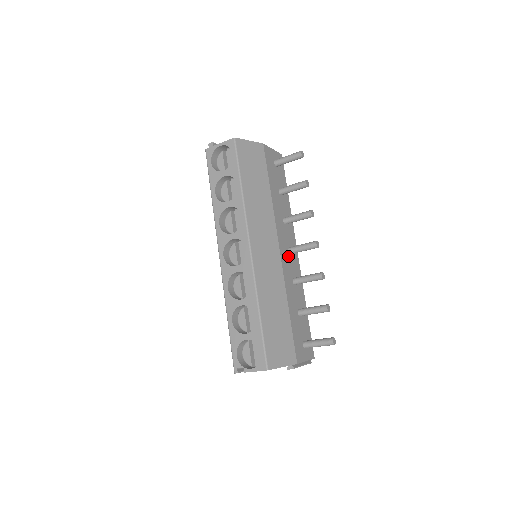
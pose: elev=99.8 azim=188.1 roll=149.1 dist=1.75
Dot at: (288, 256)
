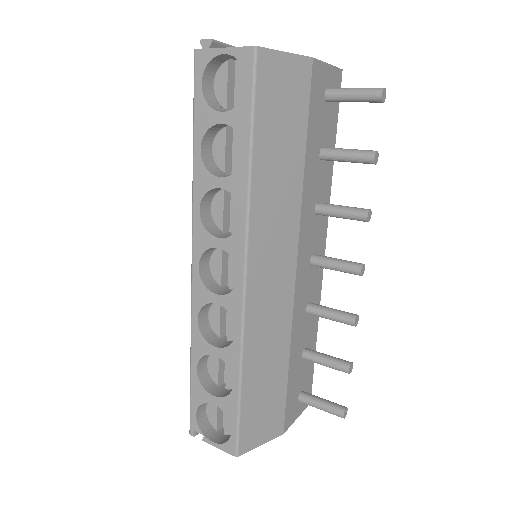
Dot at: (308, 270)
